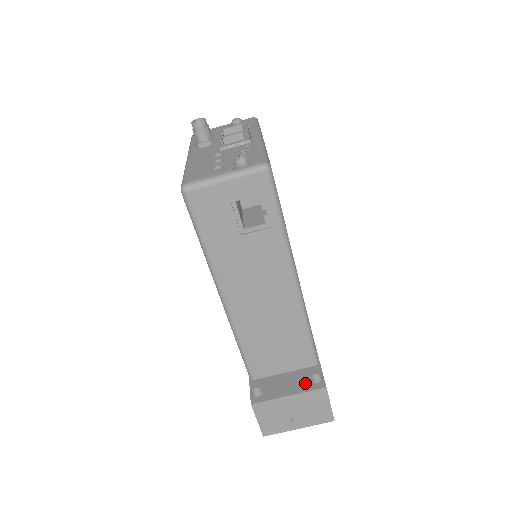
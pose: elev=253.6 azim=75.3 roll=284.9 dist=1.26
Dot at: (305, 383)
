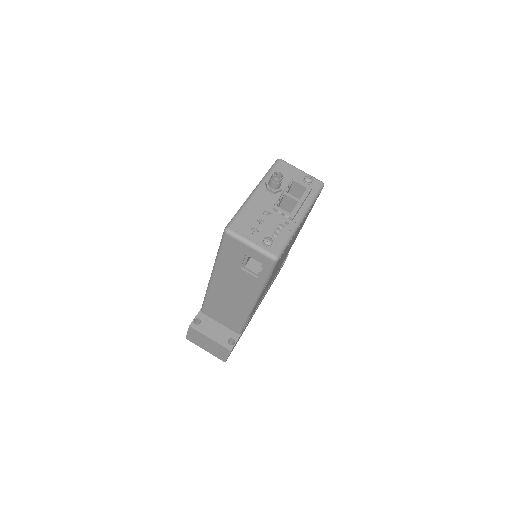
Dot at: (224, 339)
